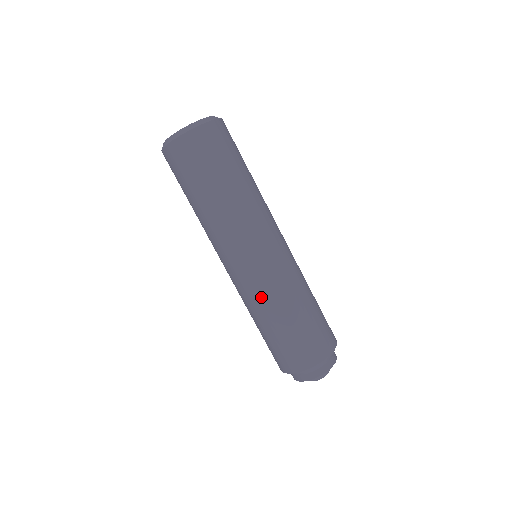
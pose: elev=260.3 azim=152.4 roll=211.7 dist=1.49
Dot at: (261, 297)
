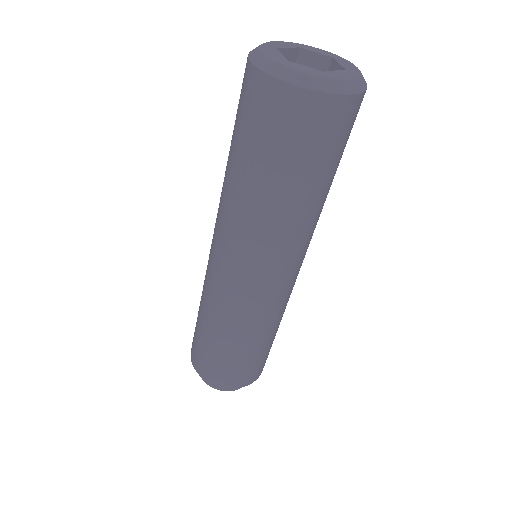
Dot at: (207, 295)
